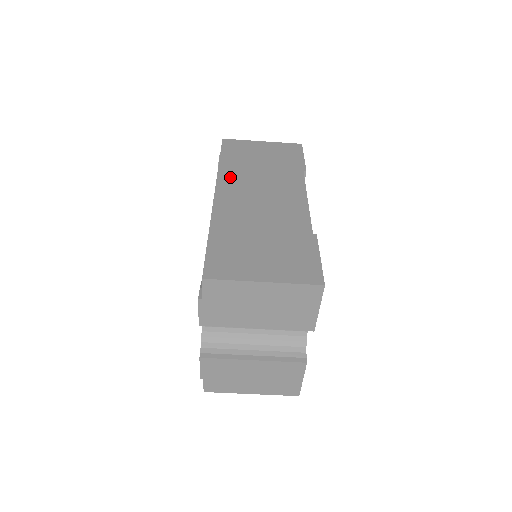
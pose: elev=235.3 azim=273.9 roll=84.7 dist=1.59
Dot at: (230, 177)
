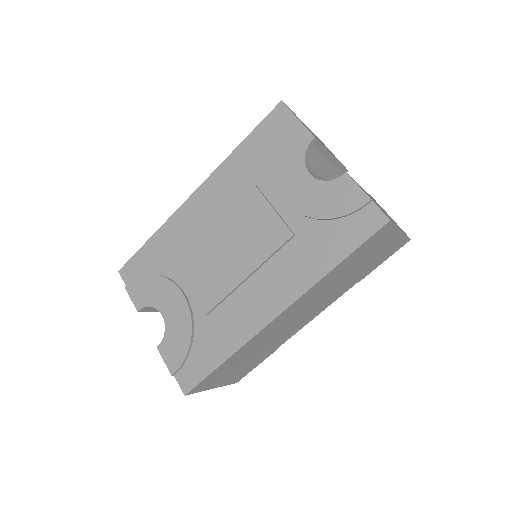
Dot at: (312, 293)
